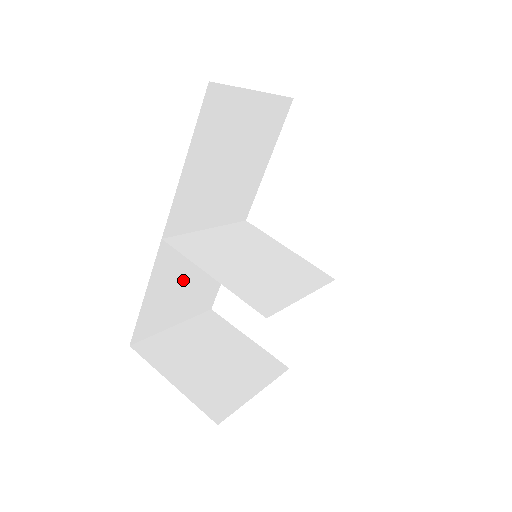
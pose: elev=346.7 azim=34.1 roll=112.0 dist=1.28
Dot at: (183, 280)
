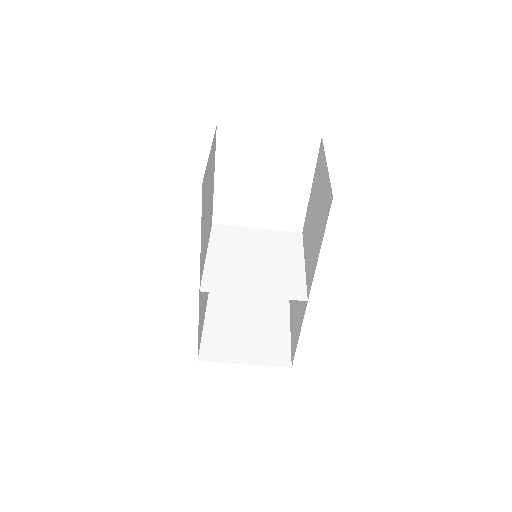
Dot at: (203, 296)
